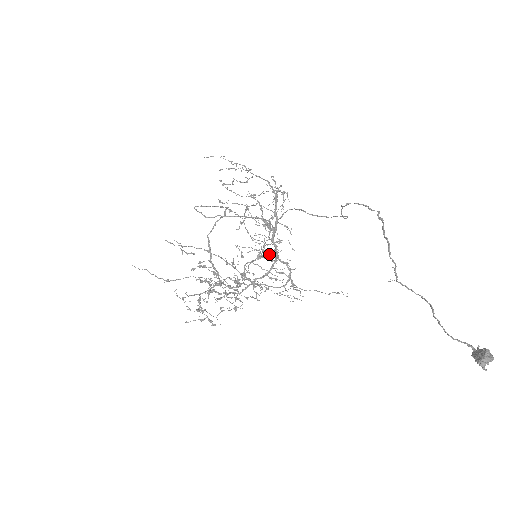
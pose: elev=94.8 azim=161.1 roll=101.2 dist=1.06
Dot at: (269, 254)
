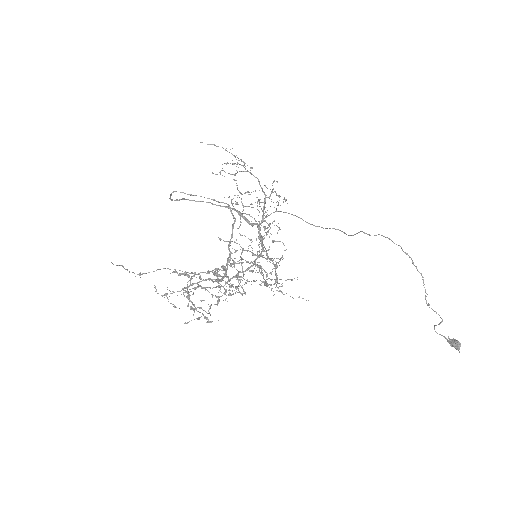
Dot at: occluded
